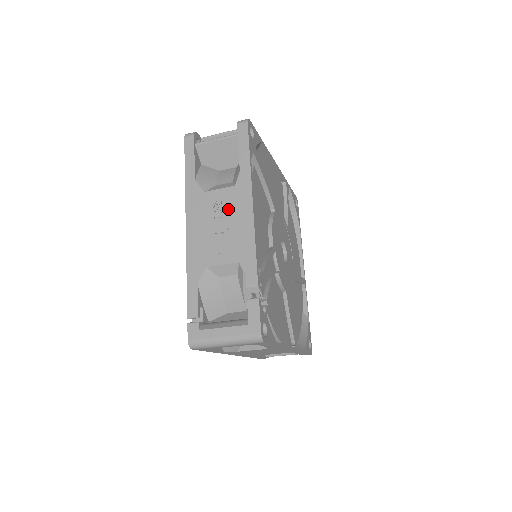
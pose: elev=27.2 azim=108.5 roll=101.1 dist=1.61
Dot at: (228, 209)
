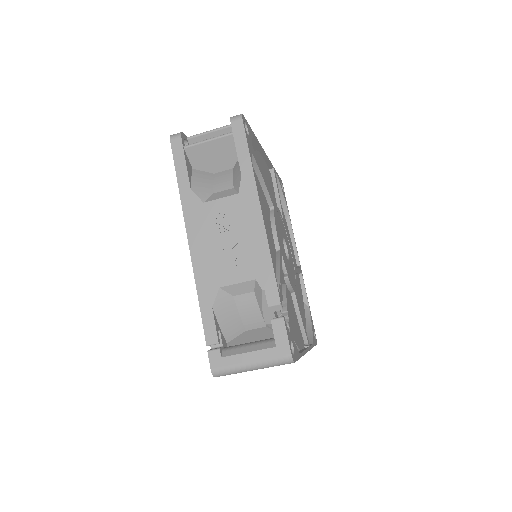
Dot at: (234, 221)
